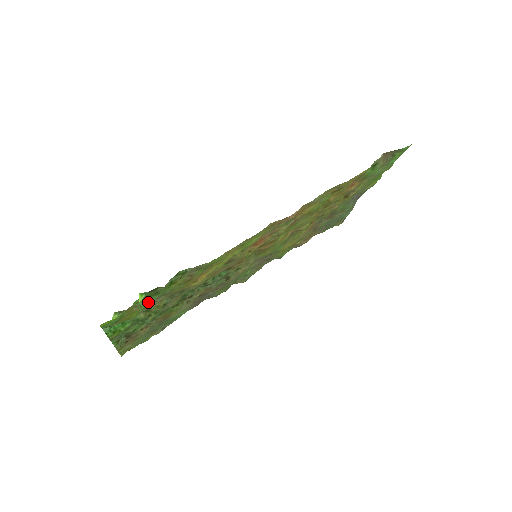
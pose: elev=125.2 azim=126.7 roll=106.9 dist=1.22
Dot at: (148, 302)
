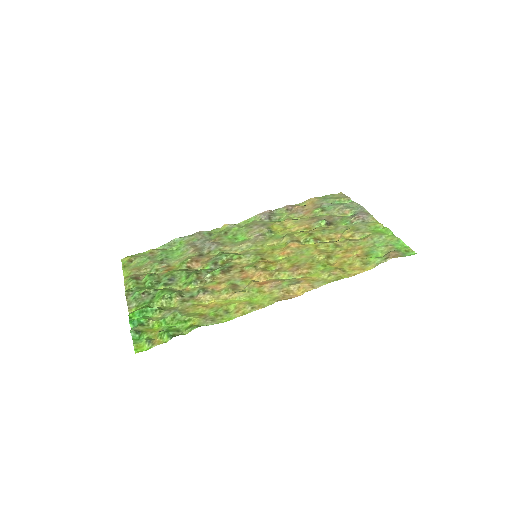
Dot at: (169, 326)
